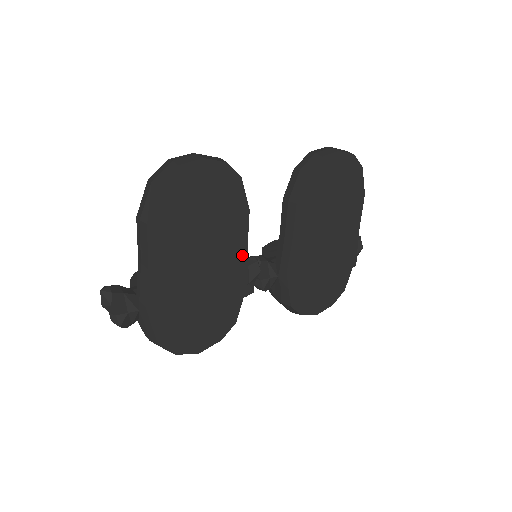
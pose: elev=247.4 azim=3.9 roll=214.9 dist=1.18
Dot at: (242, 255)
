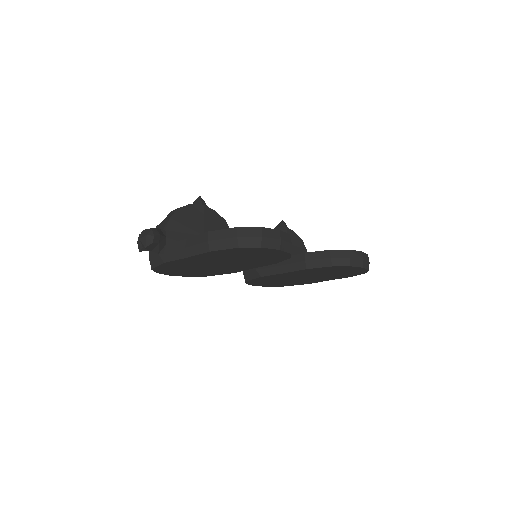
Dot at: (246, 268)
